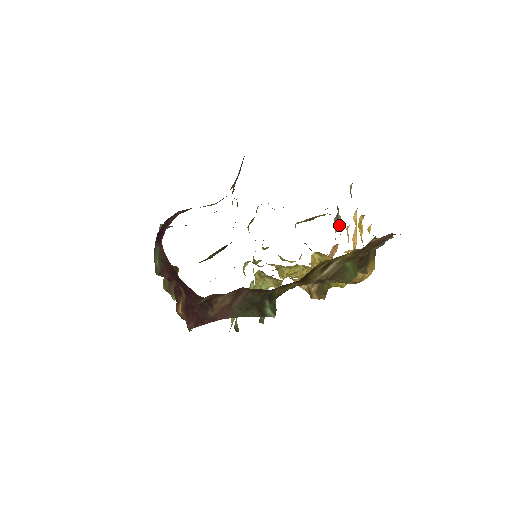
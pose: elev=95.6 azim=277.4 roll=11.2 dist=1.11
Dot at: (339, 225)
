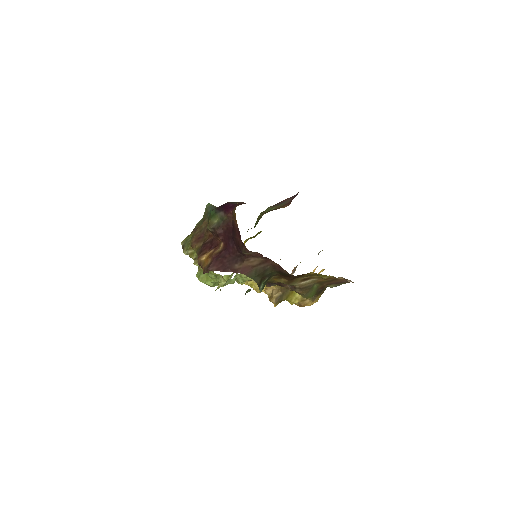
Dot at: (292, 274)
